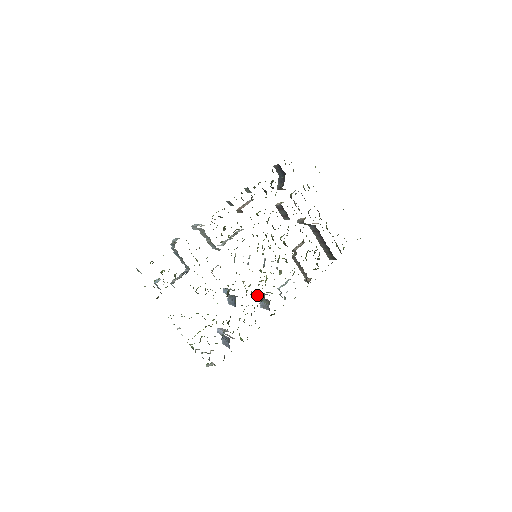
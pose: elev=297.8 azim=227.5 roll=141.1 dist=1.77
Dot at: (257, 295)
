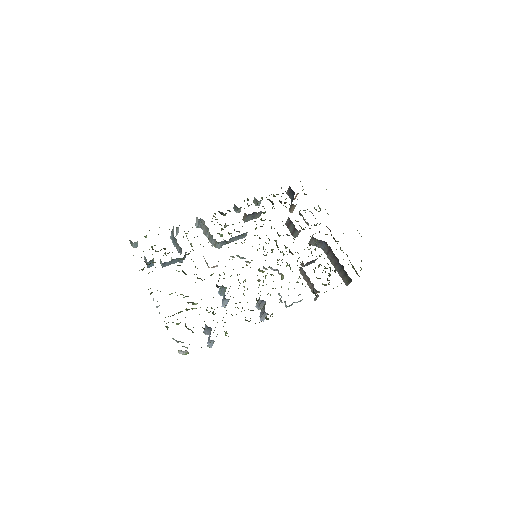
Dot at: (256, 303)
